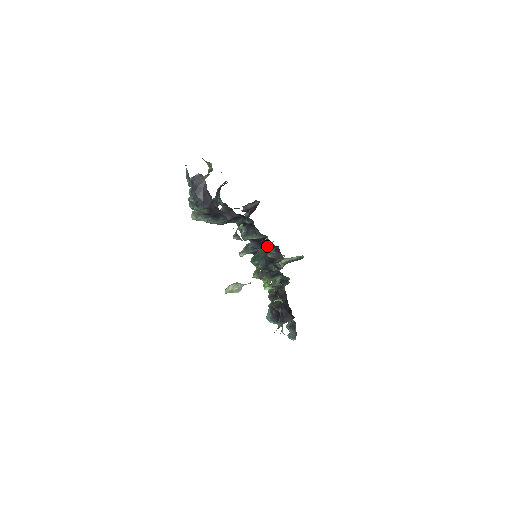
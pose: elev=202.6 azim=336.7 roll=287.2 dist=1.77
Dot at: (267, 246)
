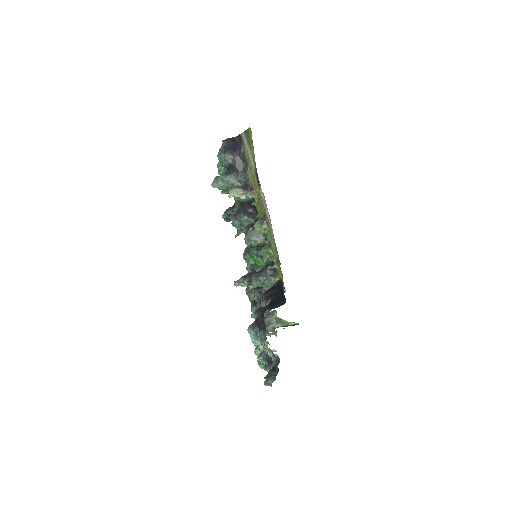
Dot at: occluded
